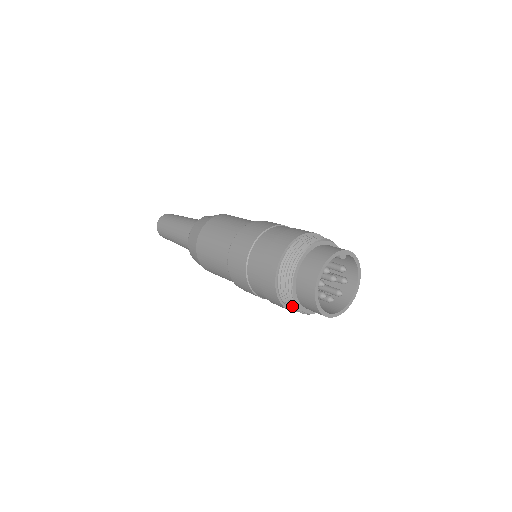
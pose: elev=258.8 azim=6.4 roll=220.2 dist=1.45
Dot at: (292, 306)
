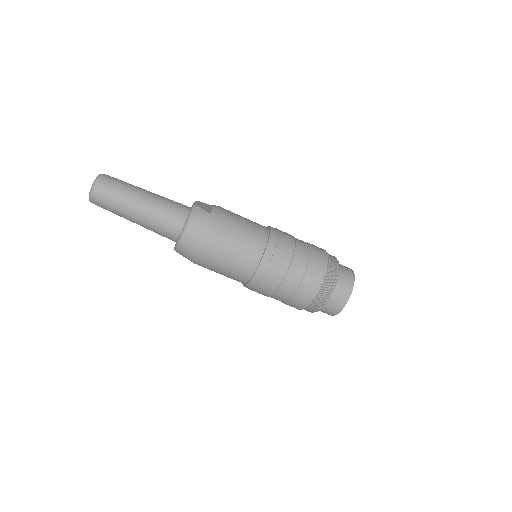
Dot at: (312, 311)
